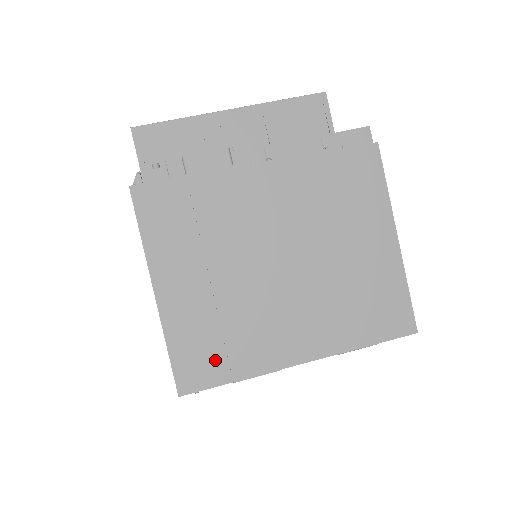
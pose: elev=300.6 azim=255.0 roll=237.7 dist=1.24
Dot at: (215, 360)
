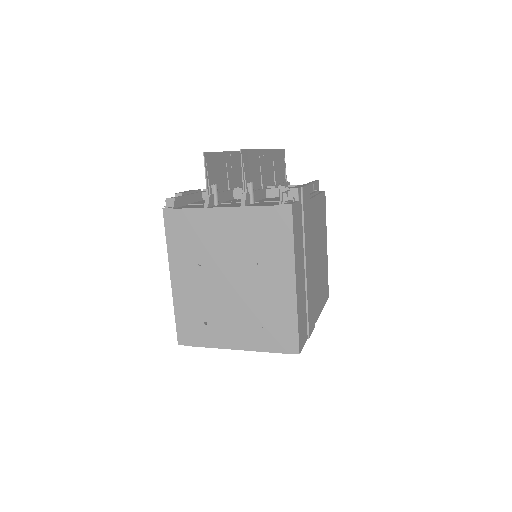
Dot at: (305, 325)
